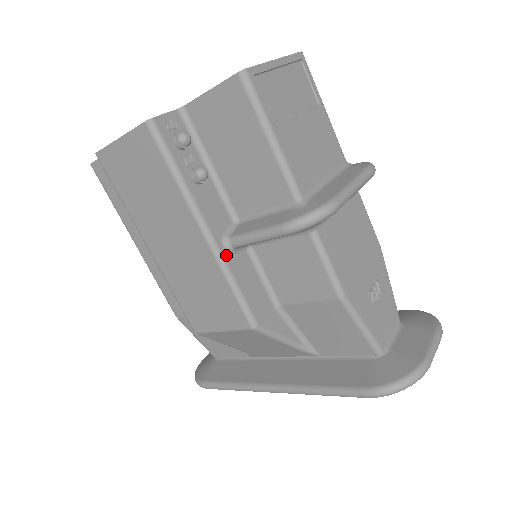
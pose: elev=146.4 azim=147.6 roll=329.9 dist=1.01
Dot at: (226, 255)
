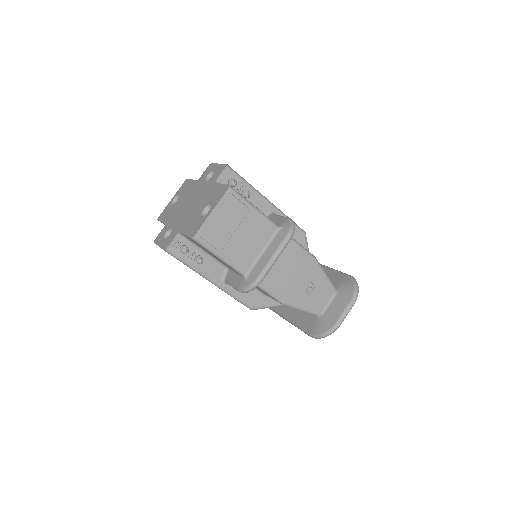
Dot at: (226, 287)
